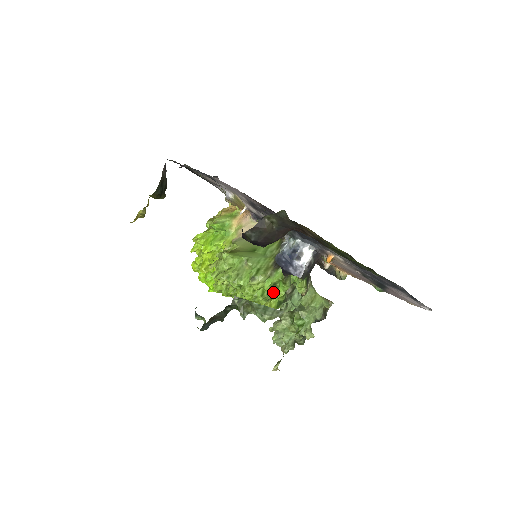
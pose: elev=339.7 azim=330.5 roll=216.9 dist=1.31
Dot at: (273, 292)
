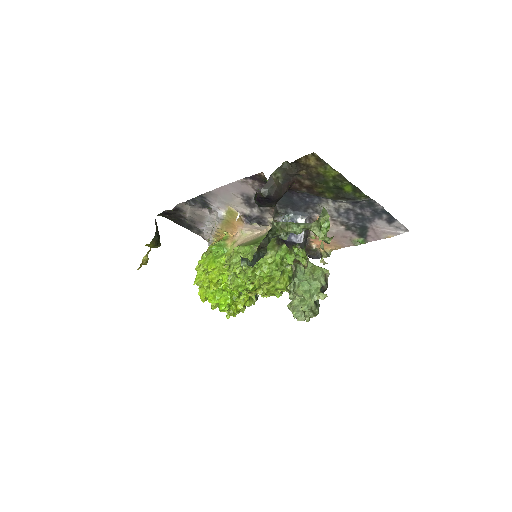
Dot at: occluded
